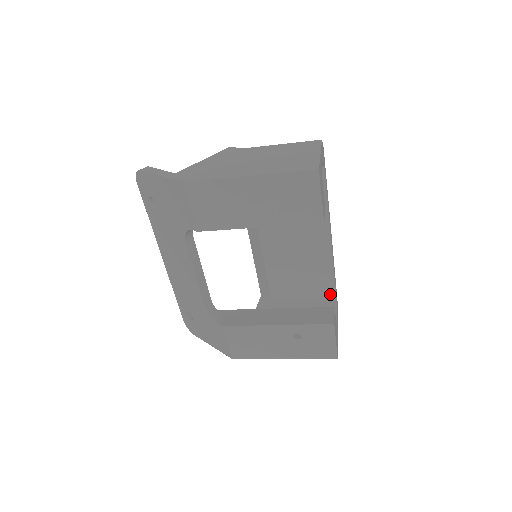
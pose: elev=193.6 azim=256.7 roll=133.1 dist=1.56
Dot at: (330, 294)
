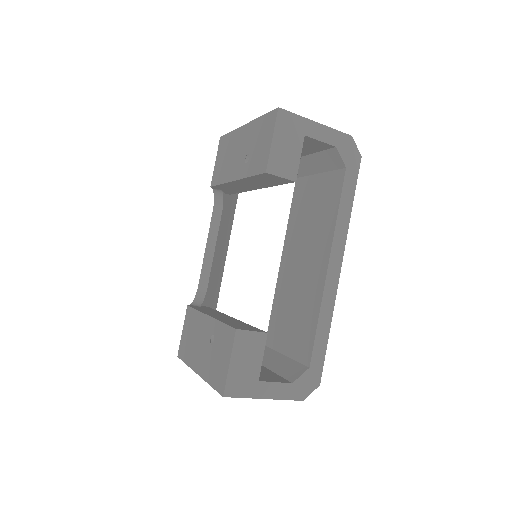
Dot at: (306, 358)
